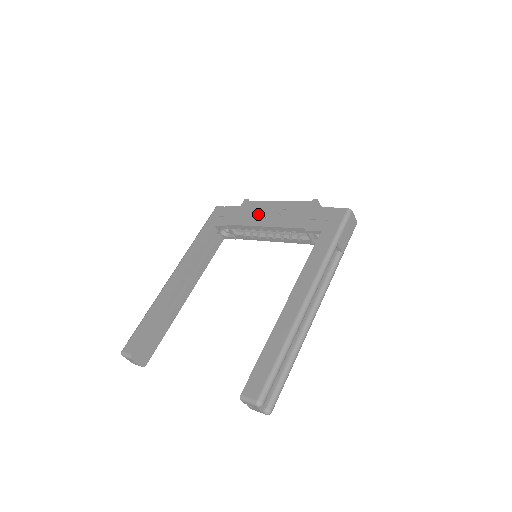
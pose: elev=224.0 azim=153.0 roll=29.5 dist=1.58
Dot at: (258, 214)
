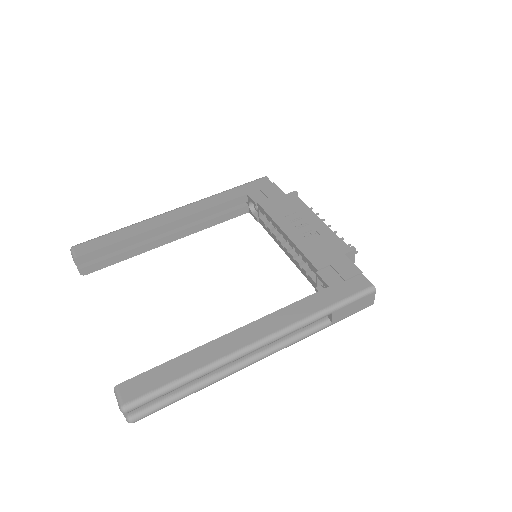
Dot at: (292, 217)
